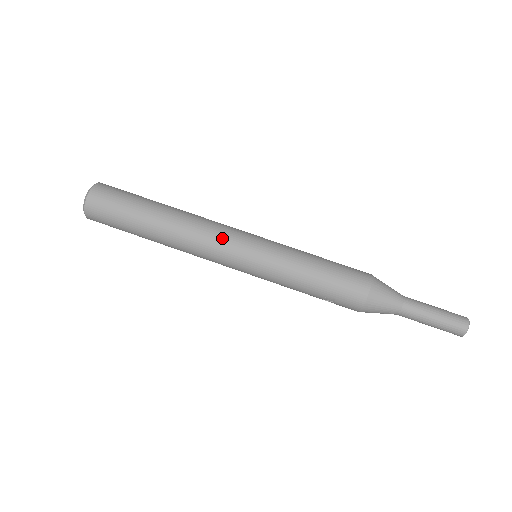
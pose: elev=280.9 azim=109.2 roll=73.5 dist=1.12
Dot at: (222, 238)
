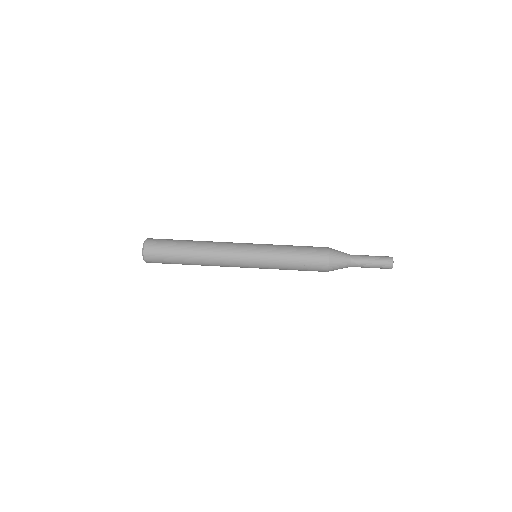
Dot at: (233, 247)
